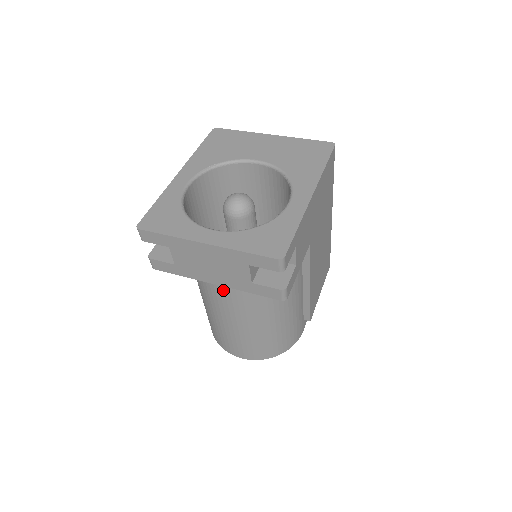
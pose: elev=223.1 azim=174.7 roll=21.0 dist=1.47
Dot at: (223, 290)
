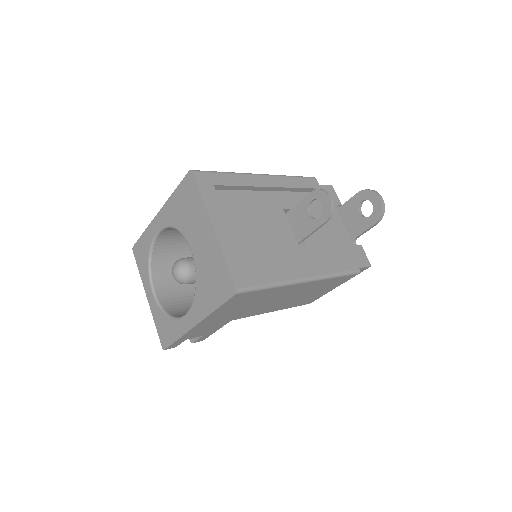
Dot at: occluded
